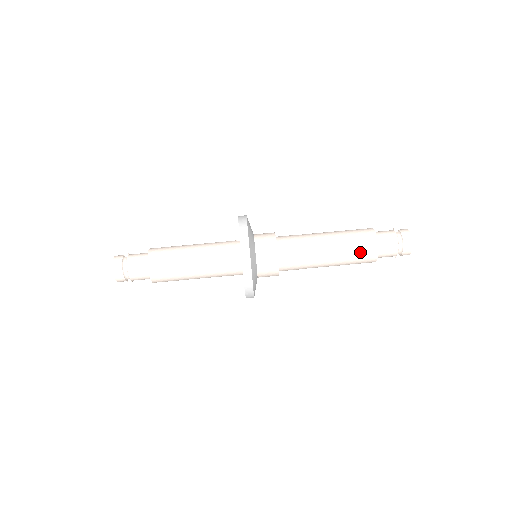
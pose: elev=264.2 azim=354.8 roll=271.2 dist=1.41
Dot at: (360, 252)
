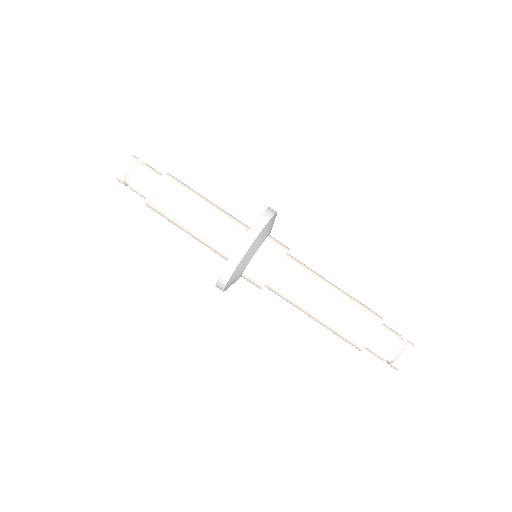
Dot at: (347, 336)
